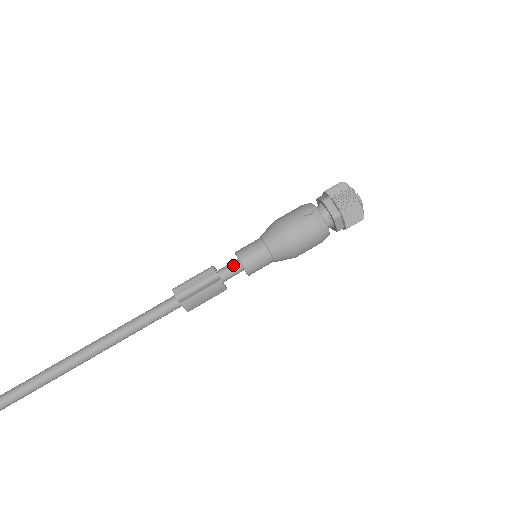
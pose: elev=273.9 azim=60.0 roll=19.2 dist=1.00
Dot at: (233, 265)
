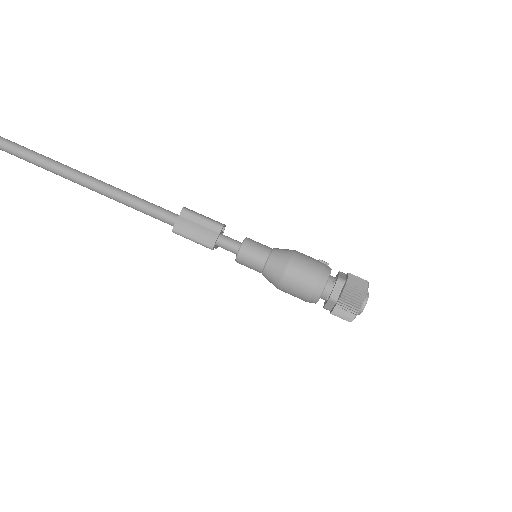
Dot at: occluded
